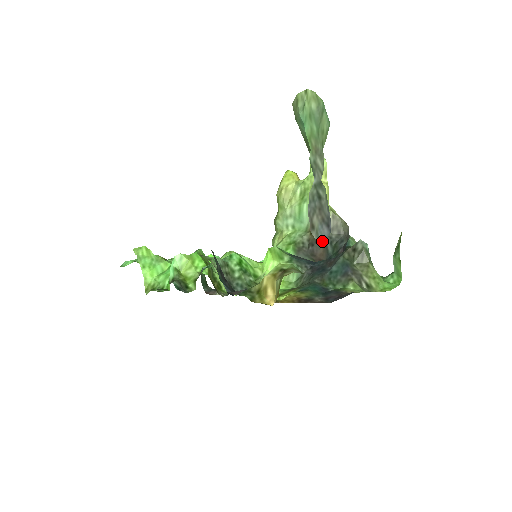
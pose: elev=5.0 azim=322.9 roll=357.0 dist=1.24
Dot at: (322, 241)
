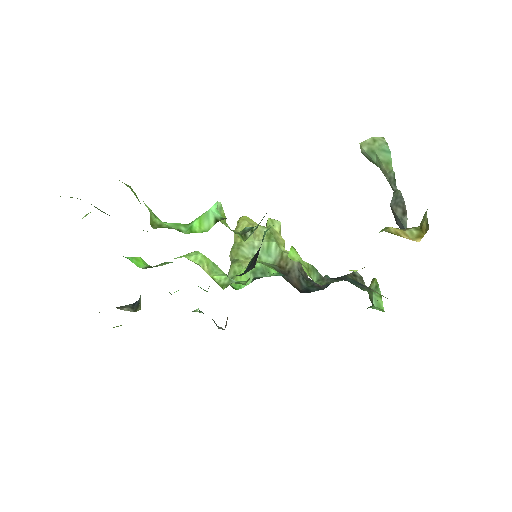
Dot at: occluded
